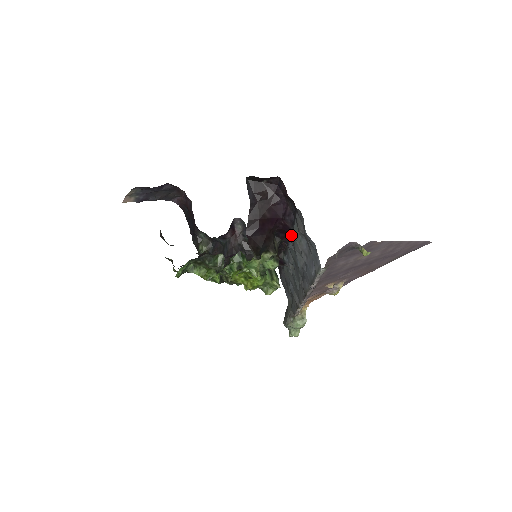
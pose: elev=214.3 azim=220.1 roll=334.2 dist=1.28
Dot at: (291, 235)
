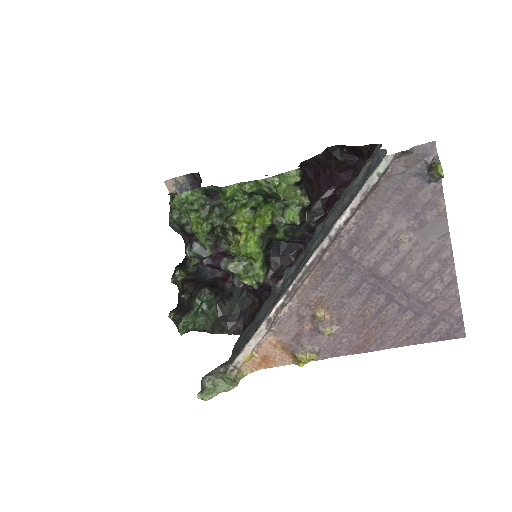
Dot at: (332, 208)
